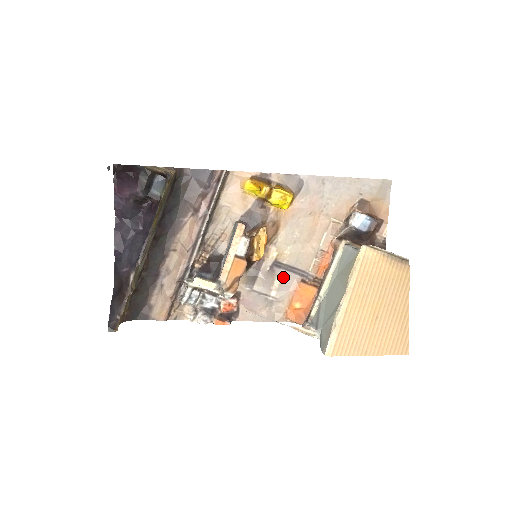
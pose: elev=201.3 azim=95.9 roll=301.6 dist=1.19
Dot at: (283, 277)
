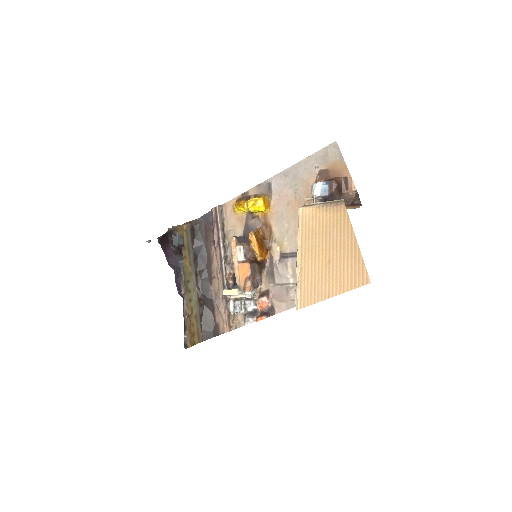
Dot at: (292, 264)
